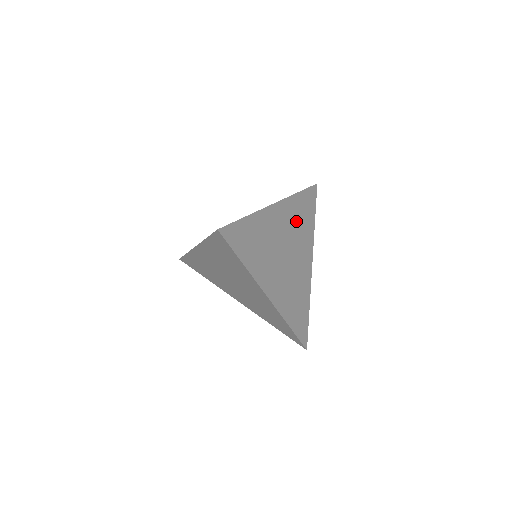
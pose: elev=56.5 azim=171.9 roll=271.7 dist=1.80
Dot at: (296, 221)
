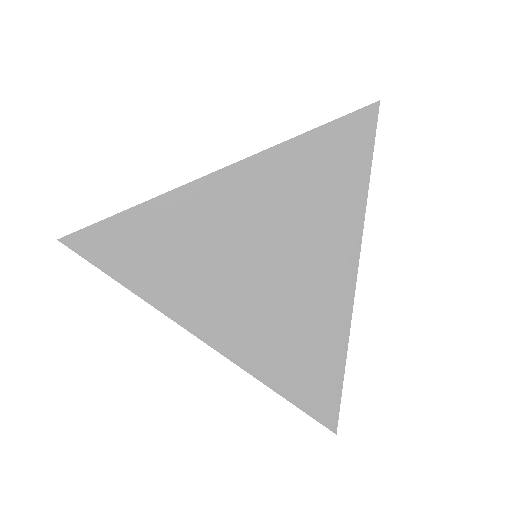
Dot at: (295, 193)
